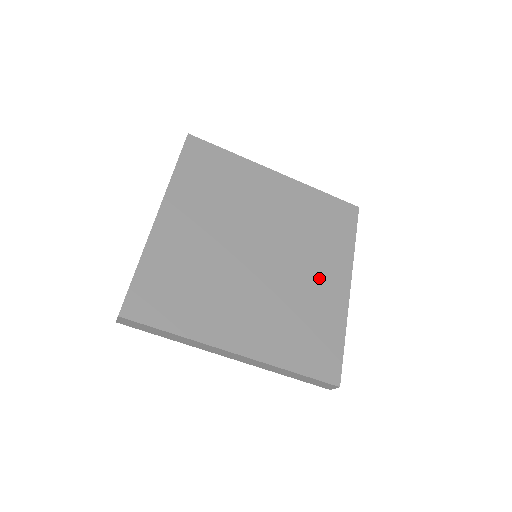
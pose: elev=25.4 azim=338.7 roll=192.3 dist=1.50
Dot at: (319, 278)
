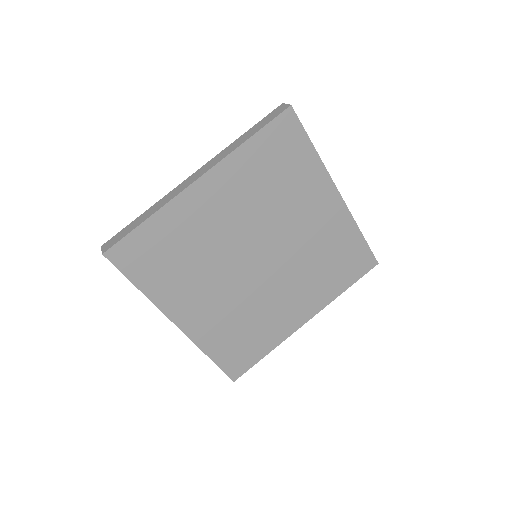
Dot at: (313, 219)
